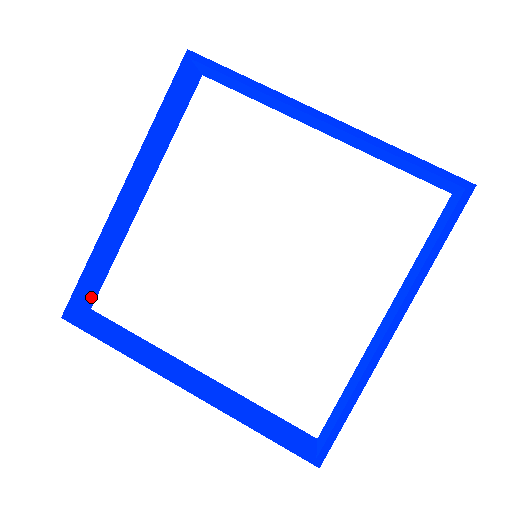
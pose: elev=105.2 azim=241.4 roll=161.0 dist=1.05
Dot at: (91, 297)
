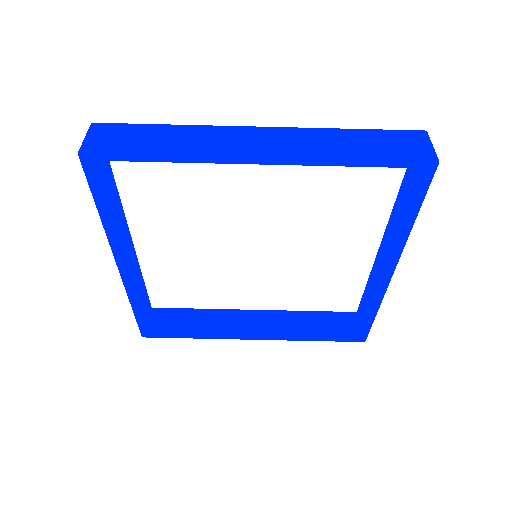
Dot at: (148, 308)
